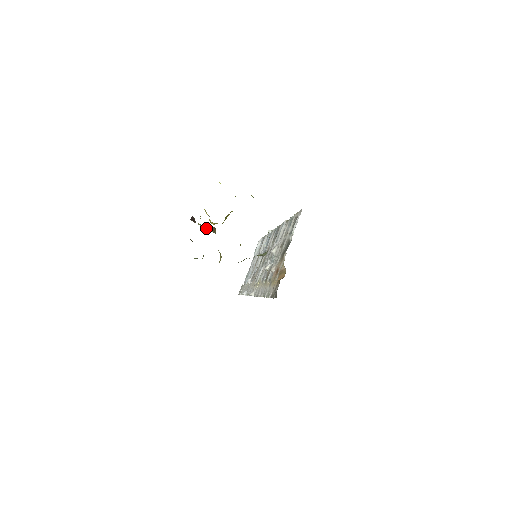
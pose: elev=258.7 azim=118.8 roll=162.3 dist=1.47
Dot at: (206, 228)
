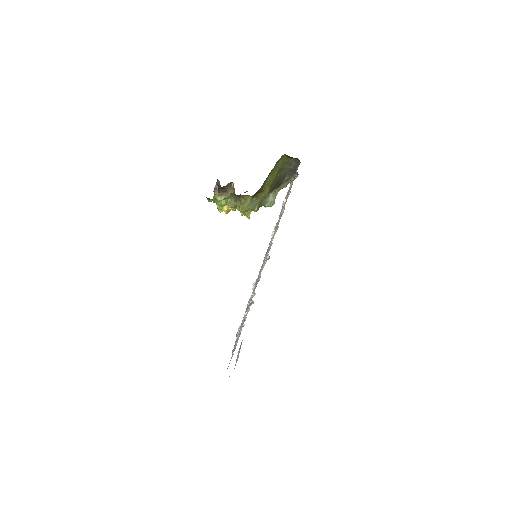
Dot at: occluded
